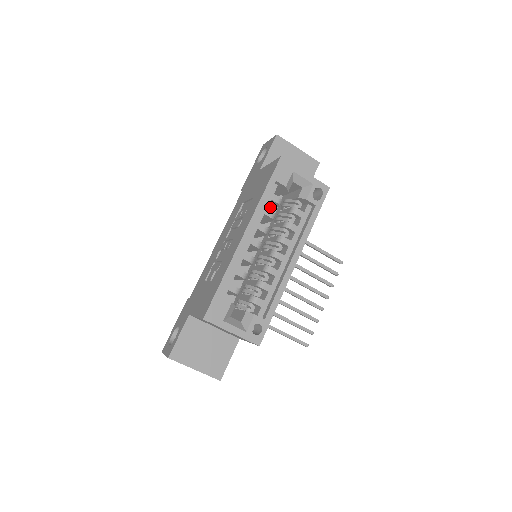
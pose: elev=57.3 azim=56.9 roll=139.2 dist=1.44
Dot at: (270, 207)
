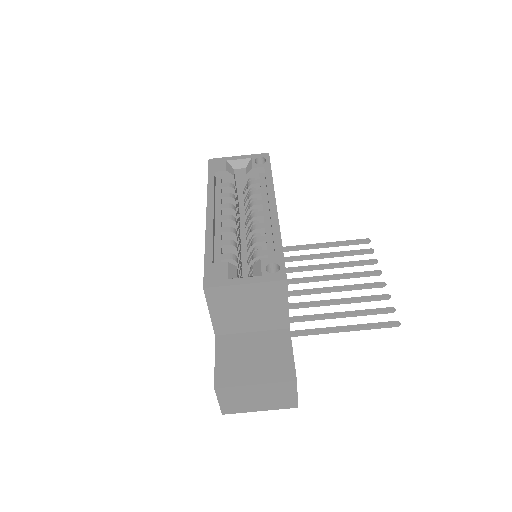
Dot at: occluded
